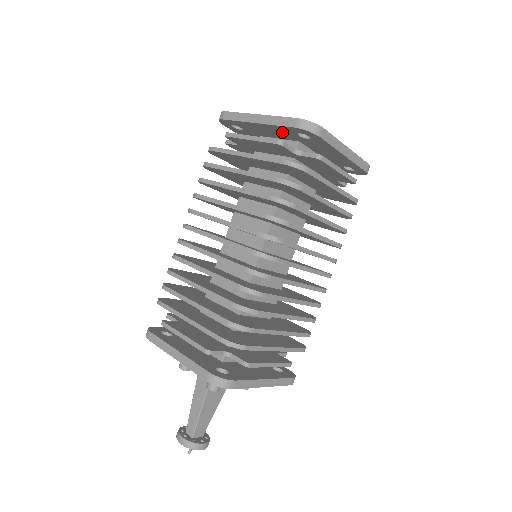
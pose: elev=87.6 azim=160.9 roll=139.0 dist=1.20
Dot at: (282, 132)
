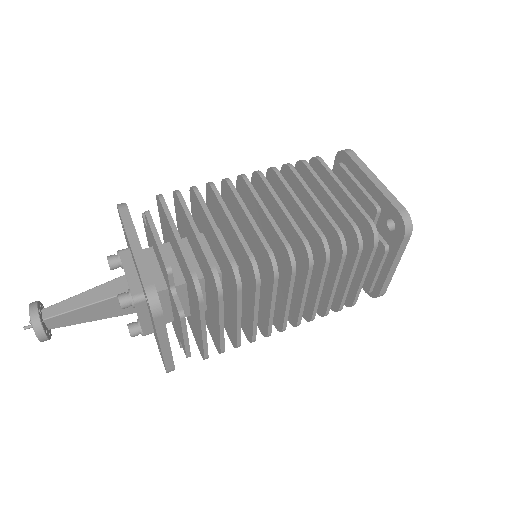
Dot at: occluded
